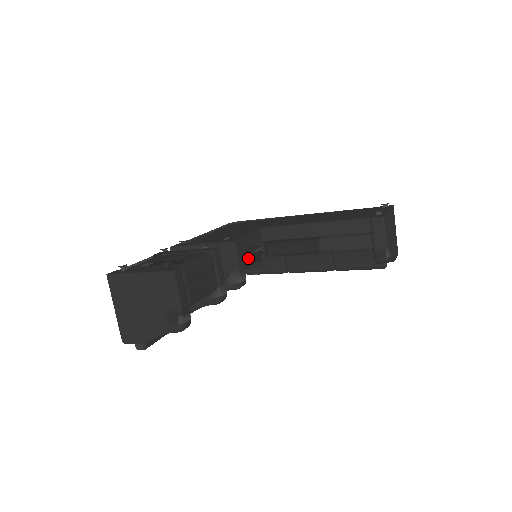
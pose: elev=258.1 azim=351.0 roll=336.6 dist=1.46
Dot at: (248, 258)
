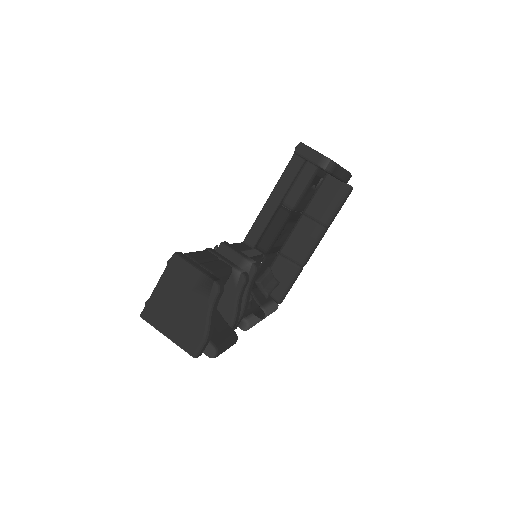
Dot at: (247, 253)
